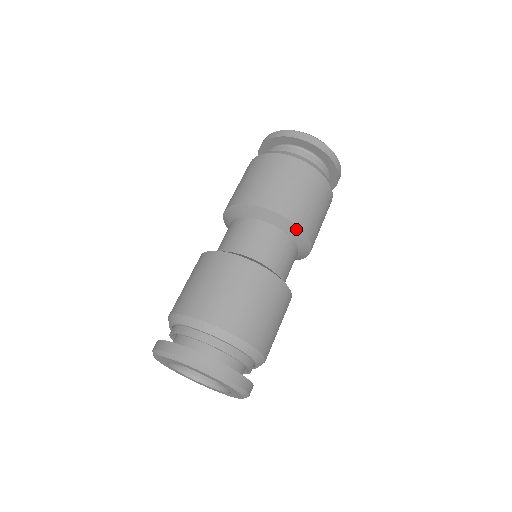
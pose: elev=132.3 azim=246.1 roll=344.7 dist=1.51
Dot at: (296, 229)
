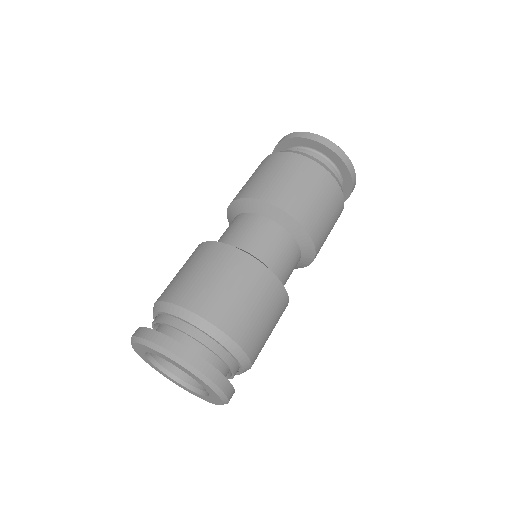
Dot at: (309, 242)
